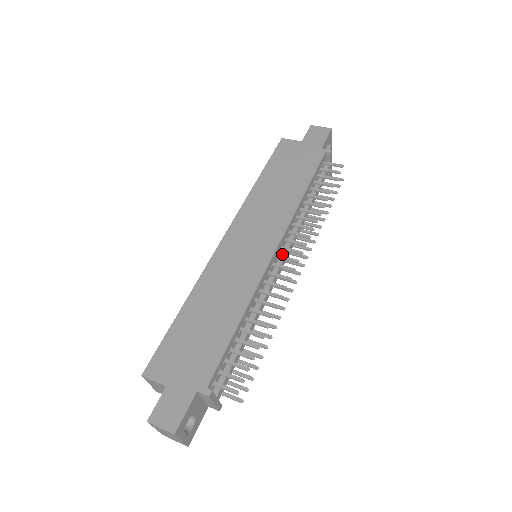
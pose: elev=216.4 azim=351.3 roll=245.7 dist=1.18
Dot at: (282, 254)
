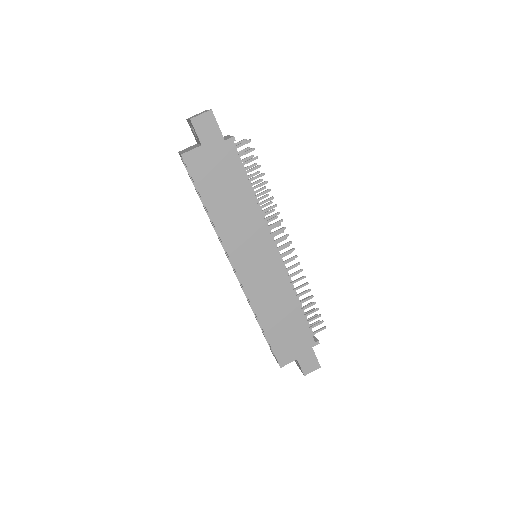
Dot at: occluded
